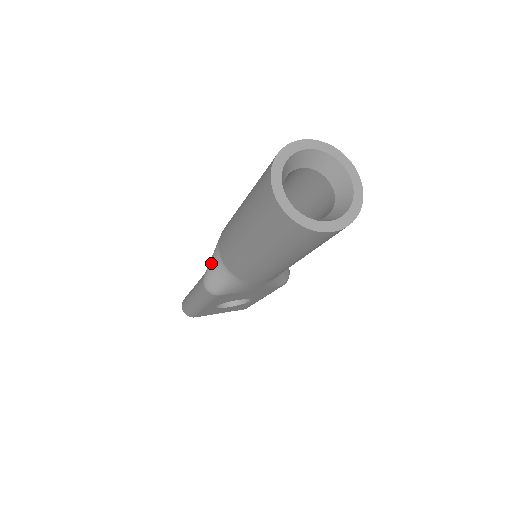
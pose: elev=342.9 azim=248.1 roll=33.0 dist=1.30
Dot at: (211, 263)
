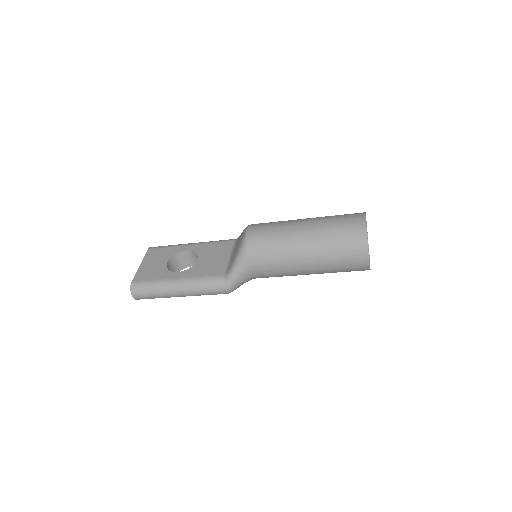
Dot at: (237, 277)
